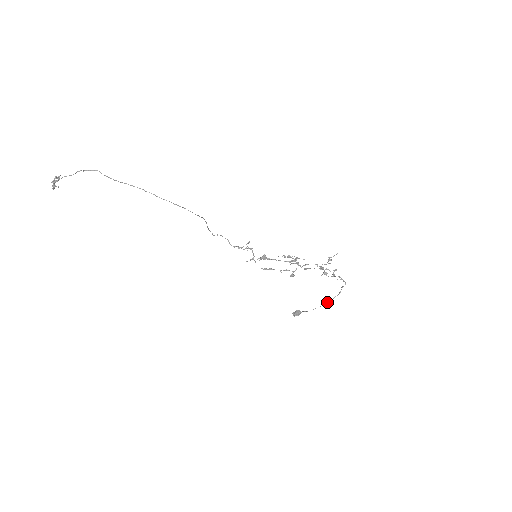
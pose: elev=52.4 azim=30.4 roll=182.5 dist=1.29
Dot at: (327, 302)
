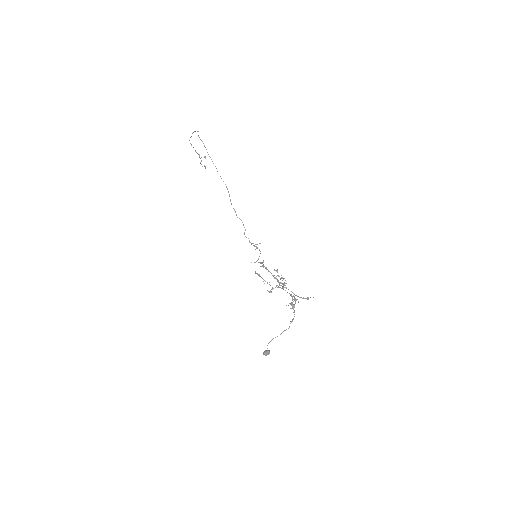
Dot at: (277, 336)
